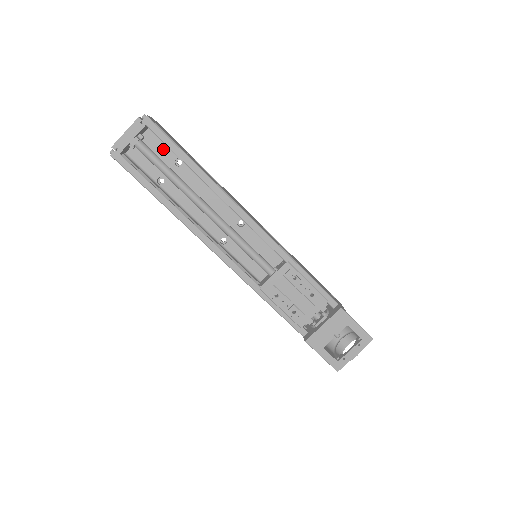
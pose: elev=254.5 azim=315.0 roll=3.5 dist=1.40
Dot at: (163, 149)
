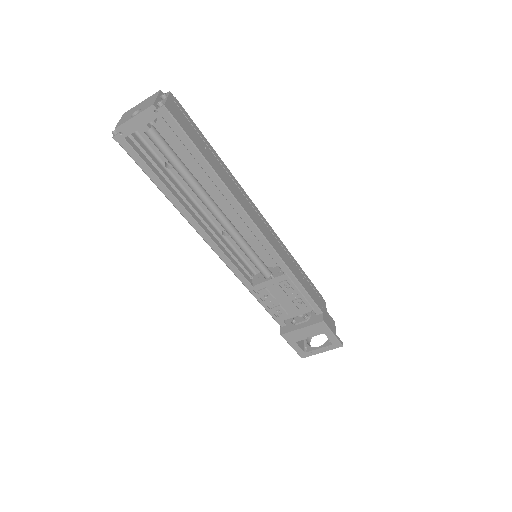
Dot at: occluded
